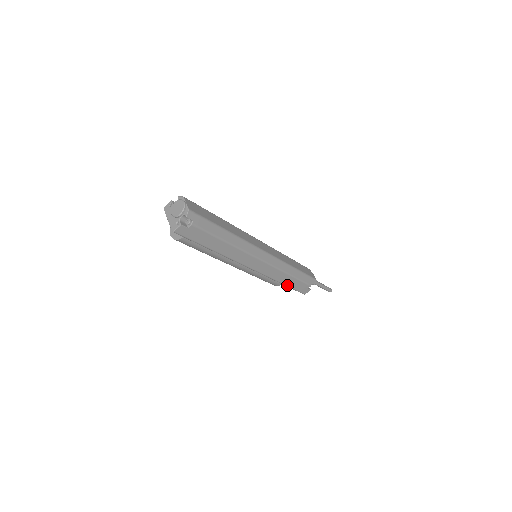
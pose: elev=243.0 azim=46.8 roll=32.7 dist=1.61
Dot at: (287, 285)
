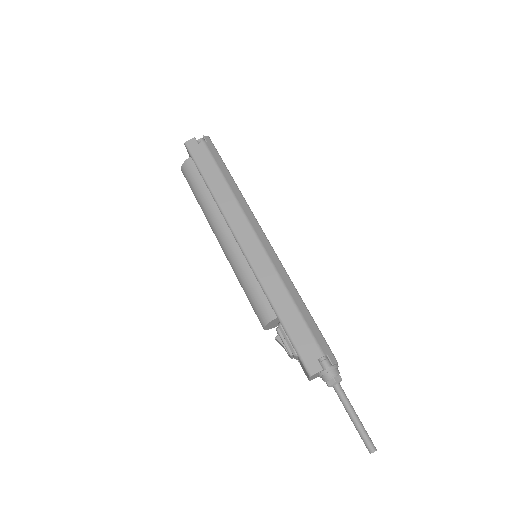
Dot at: (283, 321)
